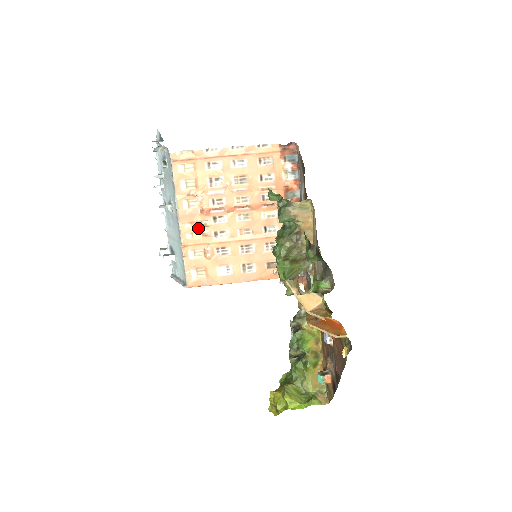
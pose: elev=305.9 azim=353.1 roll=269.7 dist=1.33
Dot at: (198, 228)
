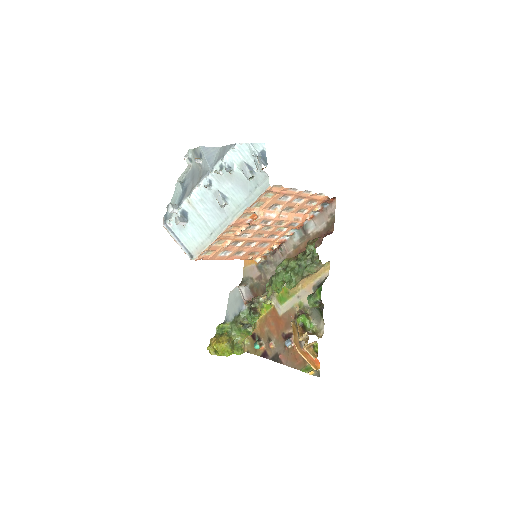
Dot at: (236, 230)
